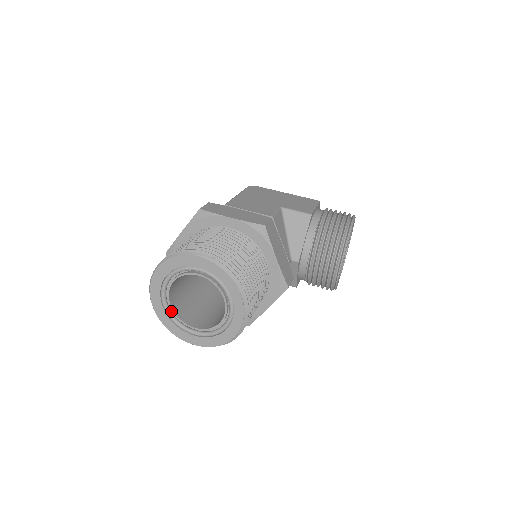
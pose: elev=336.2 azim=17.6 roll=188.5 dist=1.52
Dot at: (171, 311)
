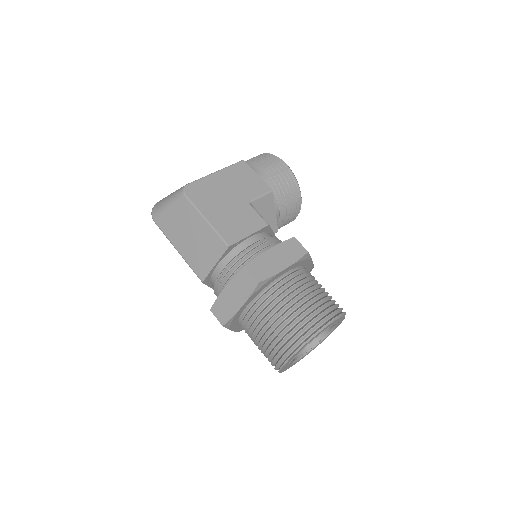
Dot at: occluded
